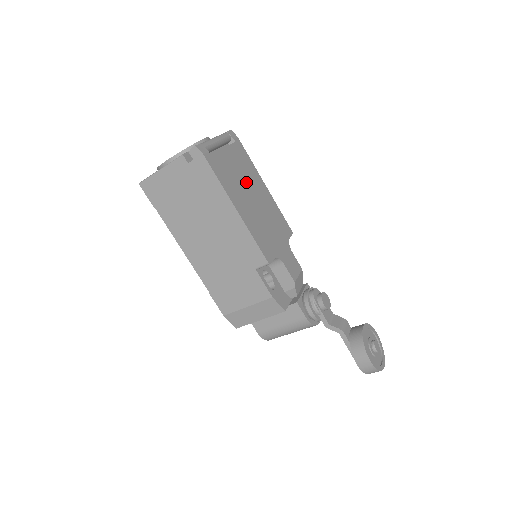
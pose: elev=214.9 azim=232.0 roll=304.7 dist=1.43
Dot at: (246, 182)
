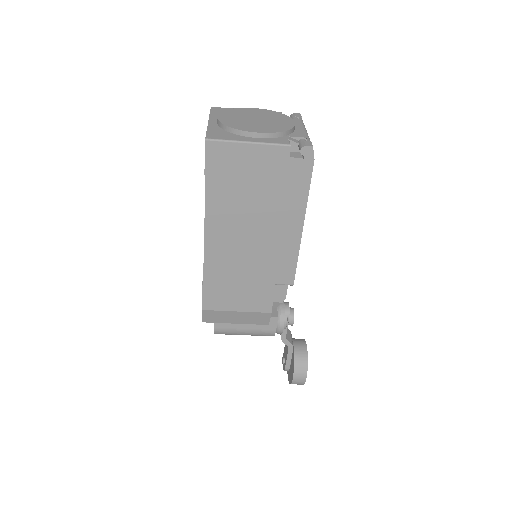
Dot at: occluded
